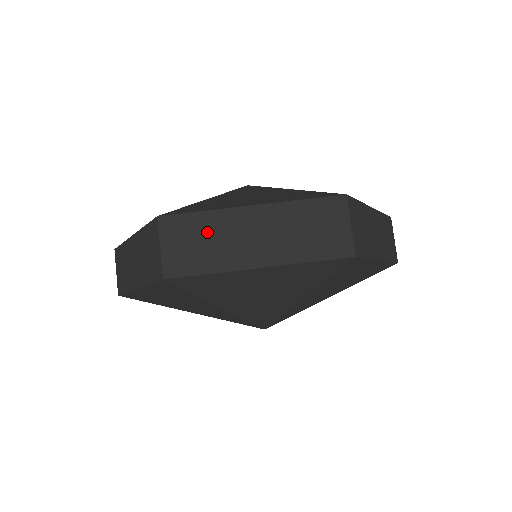
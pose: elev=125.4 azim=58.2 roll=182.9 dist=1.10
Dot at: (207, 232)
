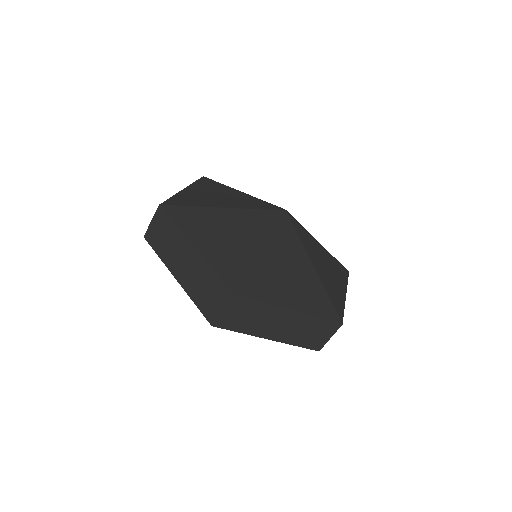
Dot at: (170, 236)
